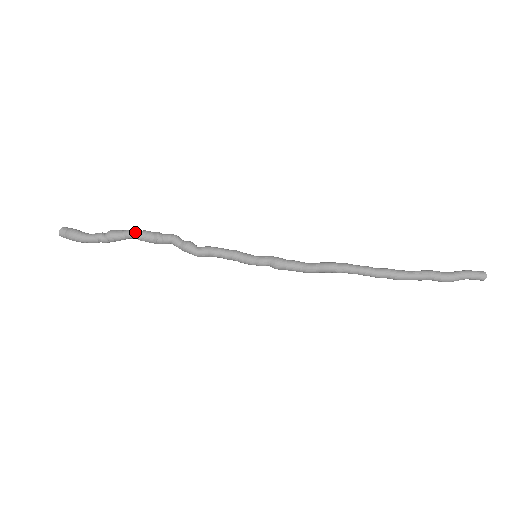
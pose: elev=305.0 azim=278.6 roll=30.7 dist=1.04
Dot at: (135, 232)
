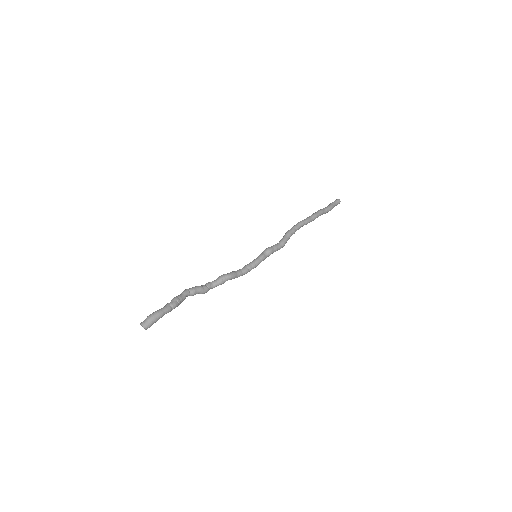
Dot at: (187, 289)
